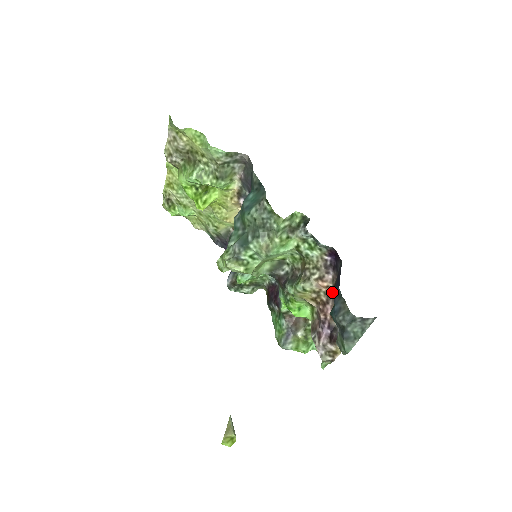
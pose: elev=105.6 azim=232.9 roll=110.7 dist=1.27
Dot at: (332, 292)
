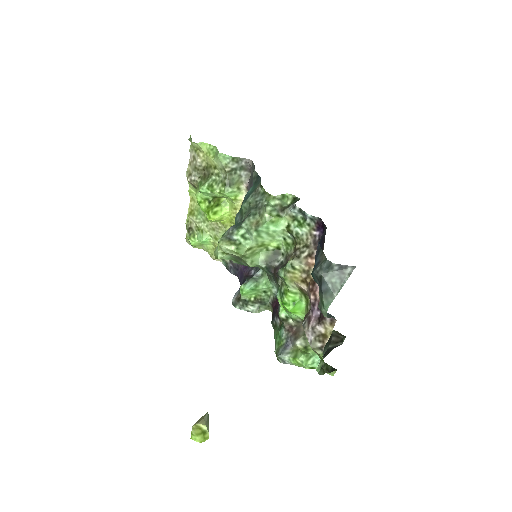
Dot at: occluded
